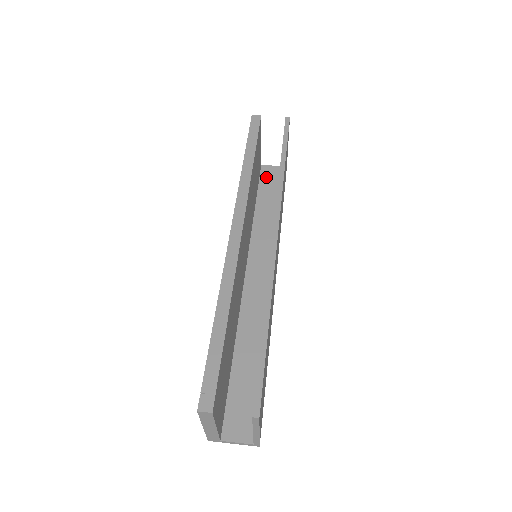
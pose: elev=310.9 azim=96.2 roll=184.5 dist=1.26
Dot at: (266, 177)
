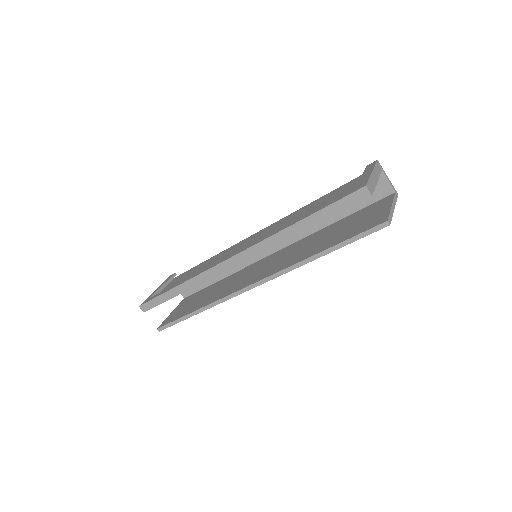
Dot at: occluded
